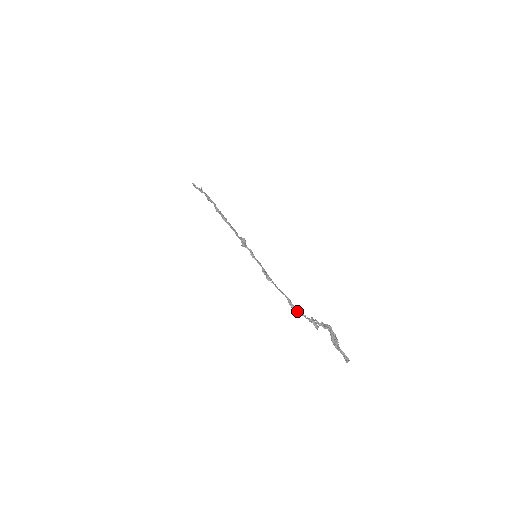
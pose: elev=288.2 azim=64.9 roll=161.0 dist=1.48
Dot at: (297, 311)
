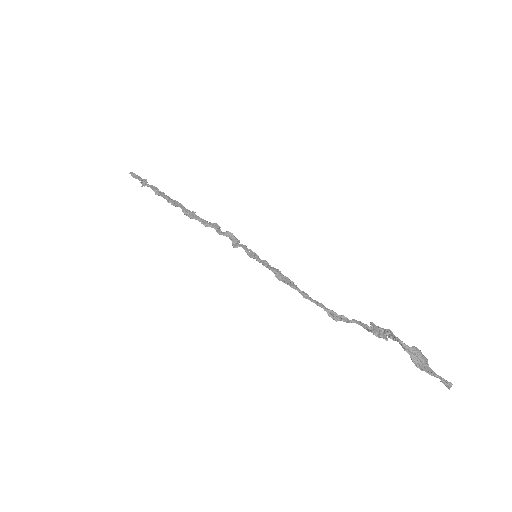
Dot at: occluded
